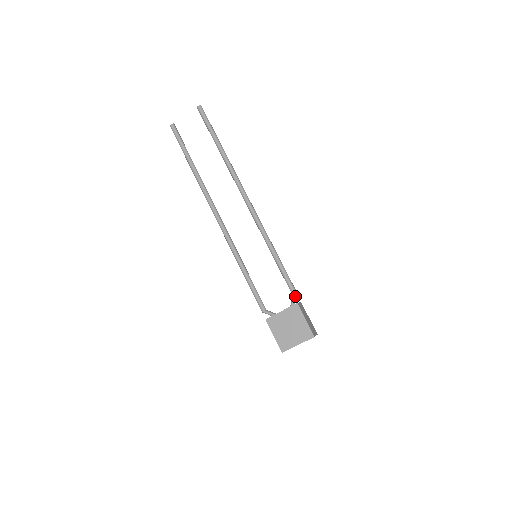
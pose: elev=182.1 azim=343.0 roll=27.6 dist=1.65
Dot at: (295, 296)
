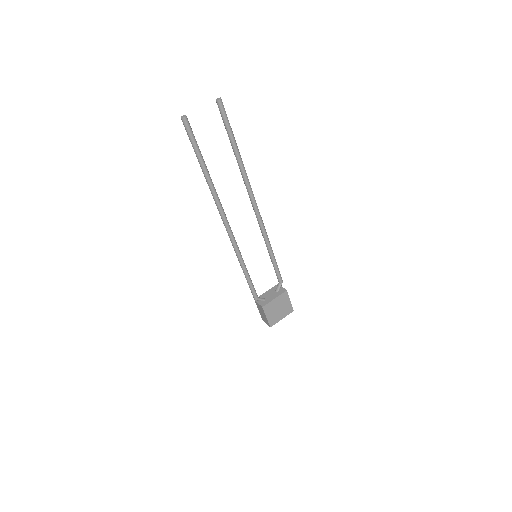
Dot at: occluded
